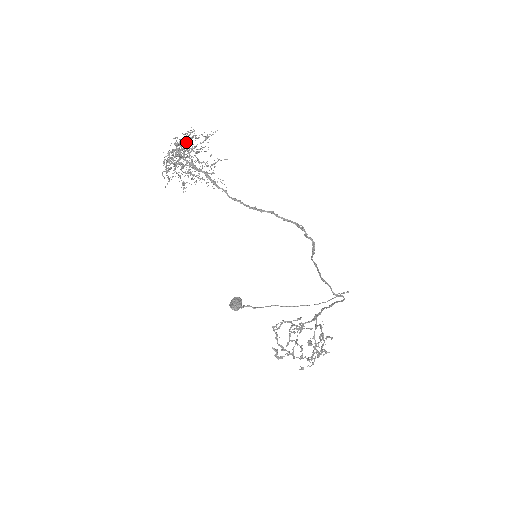
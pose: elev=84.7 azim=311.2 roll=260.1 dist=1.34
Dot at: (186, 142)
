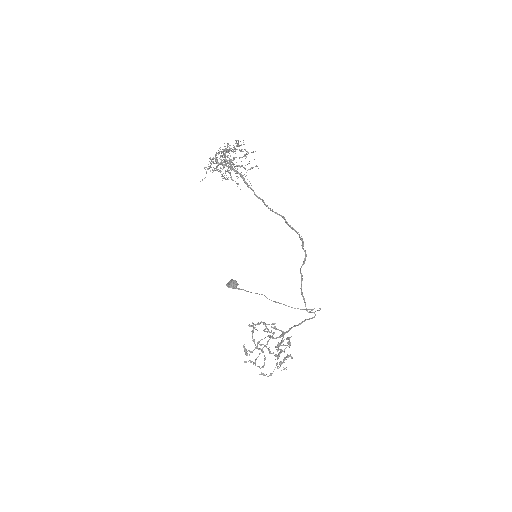
Dot at: occluded
